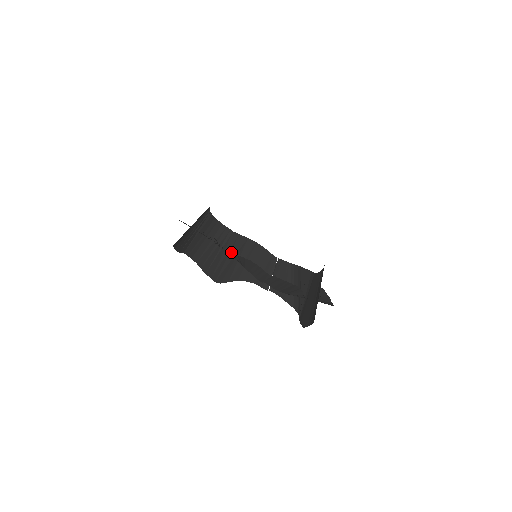
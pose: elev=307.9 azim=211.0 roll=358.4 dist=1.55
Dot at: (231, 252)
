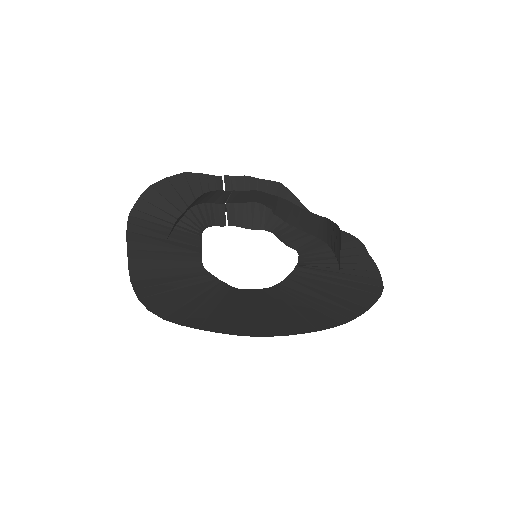
Dot at: (178, 221)
